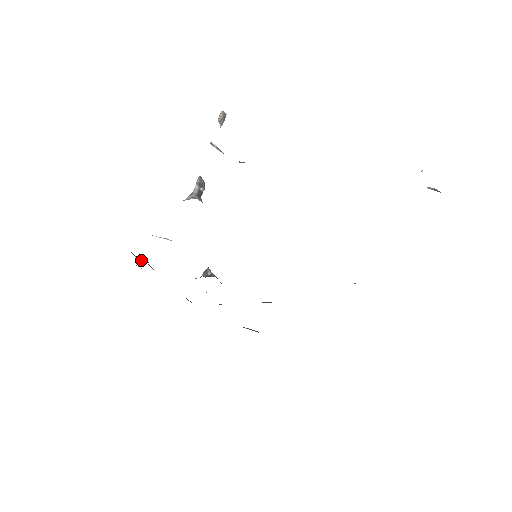
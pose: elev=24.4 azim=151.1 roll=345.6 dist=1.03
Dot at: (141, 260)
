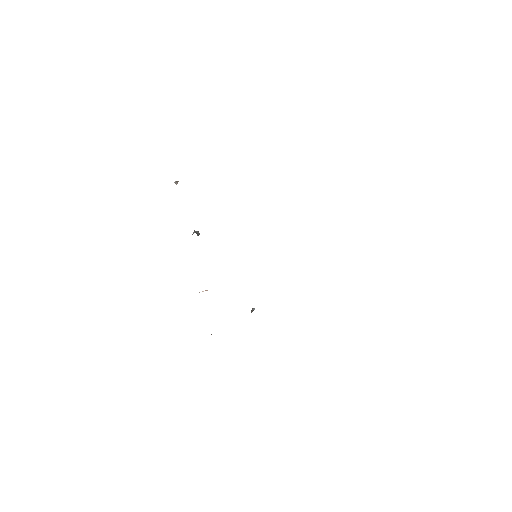
Dot at: (211, 334)
